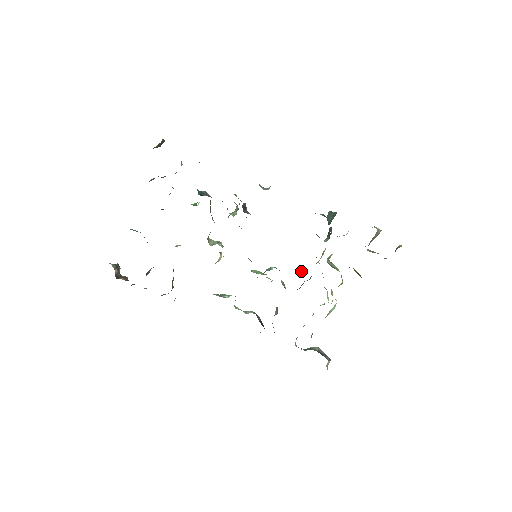
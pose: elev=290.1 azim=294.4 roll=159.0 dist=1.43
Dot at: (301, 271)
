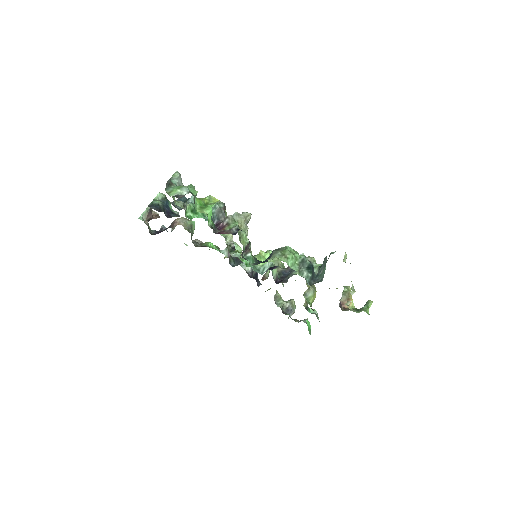
Dot at: (288, 277)
